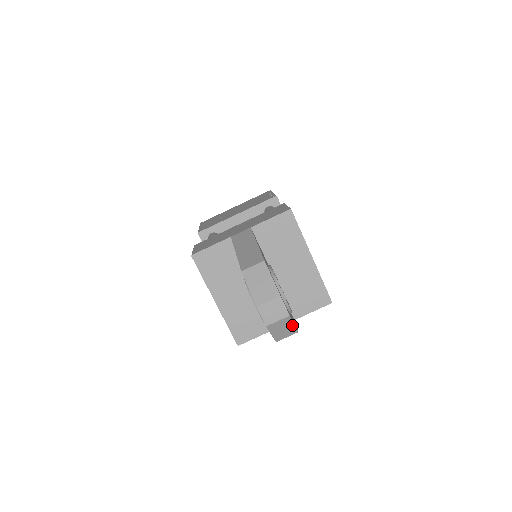
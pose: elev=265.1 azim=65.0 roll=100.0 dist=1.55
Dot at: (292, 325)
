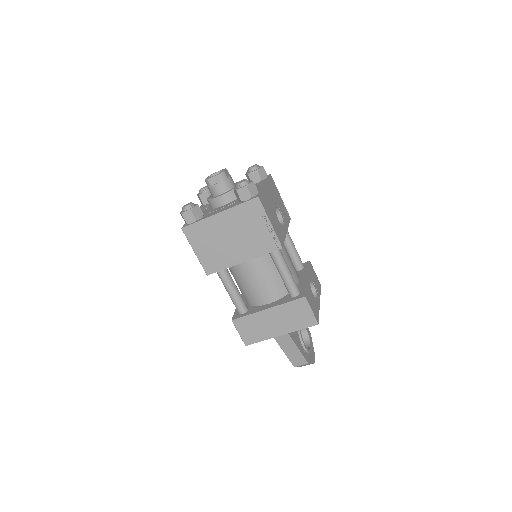
Dot at: (312, 345)
